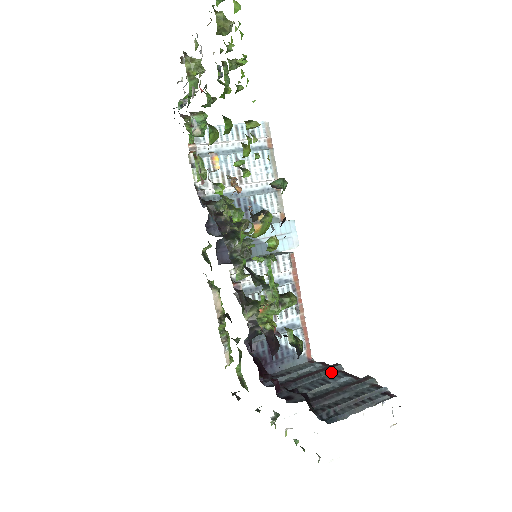
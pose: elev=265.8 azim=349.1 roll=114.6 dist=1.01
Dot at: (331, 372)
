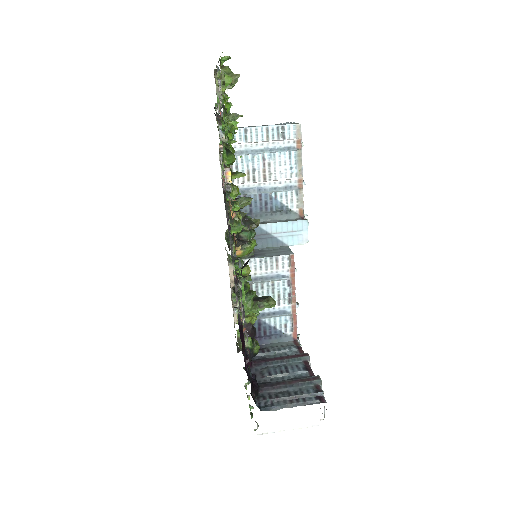
Dot at: (298, 361)
